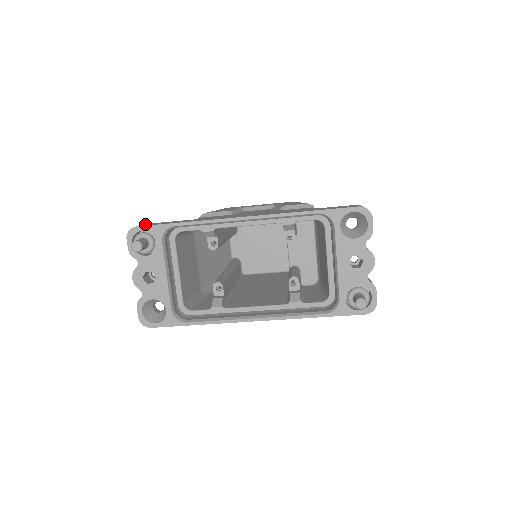
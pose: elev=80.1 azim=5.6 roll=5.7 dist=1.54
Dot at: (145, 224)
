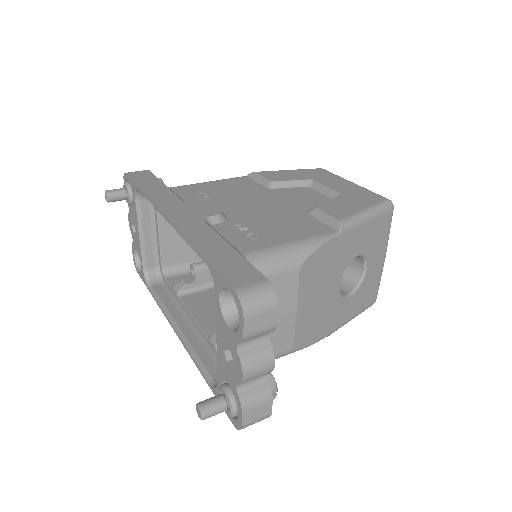
Dot at: (142, 172)
